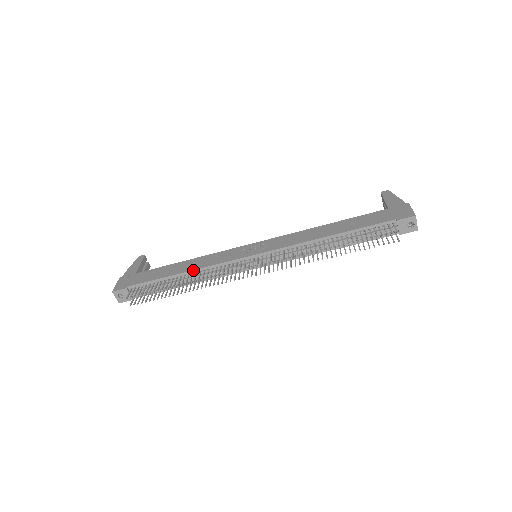
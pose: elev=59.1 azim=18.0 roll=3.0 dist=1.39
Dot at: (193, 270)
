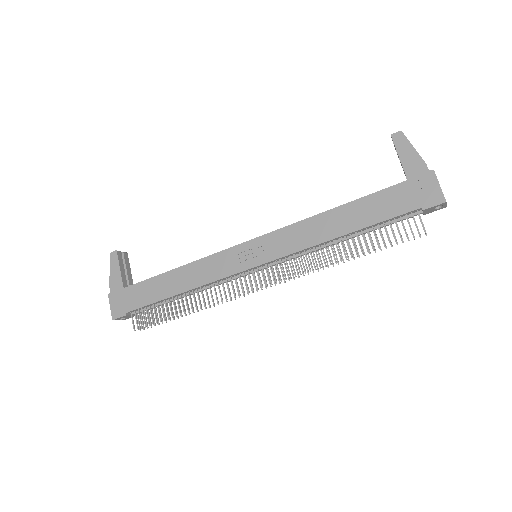
Dot at: (192, 289)
